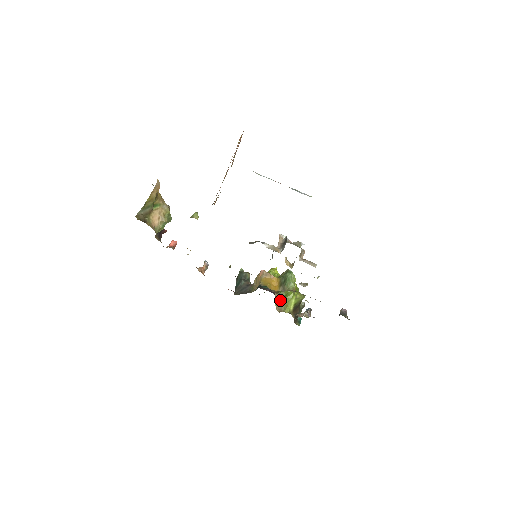
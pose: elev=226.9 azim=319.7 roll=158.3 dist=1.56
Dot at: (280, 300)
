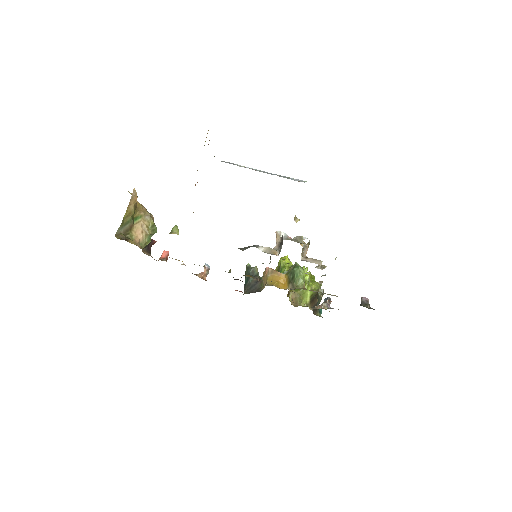
Dot at: (294, 293)
